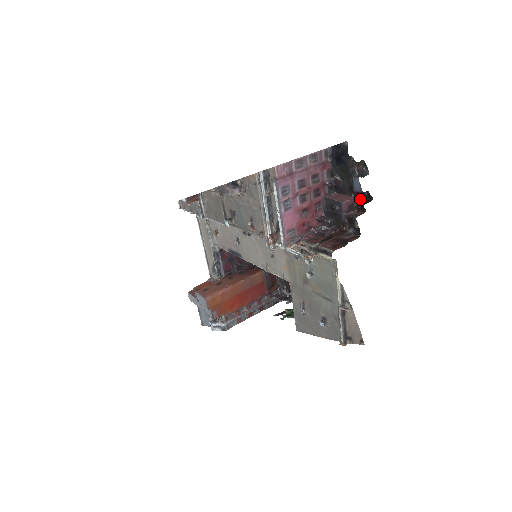
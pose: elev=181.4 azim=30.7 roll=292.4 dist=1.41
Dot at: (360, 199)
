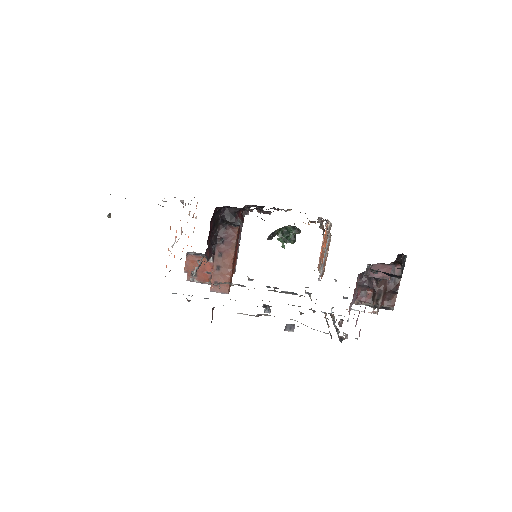
Dot at: (395, 260)
